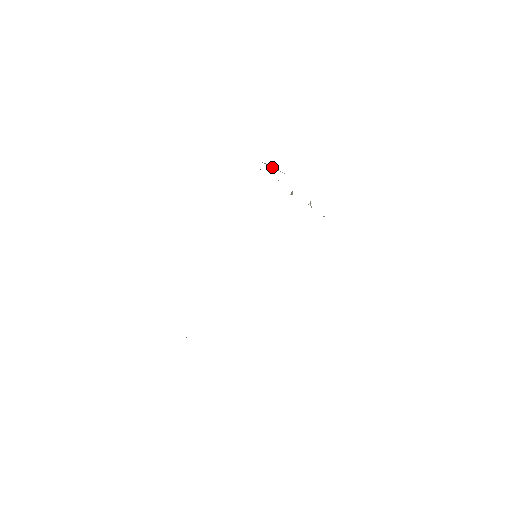
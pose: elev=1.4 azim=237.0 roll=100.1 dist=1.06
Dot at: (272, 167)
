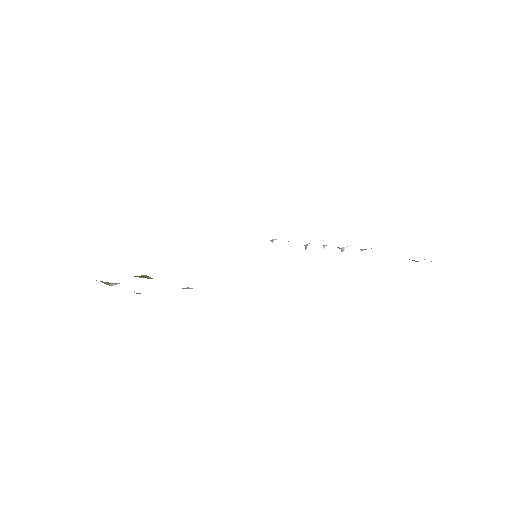
Dot at: occluded
